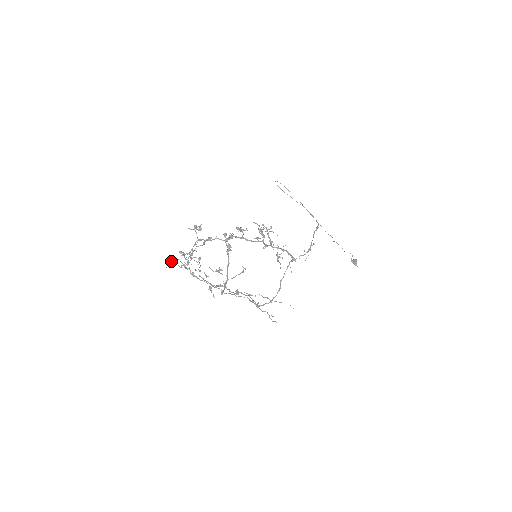
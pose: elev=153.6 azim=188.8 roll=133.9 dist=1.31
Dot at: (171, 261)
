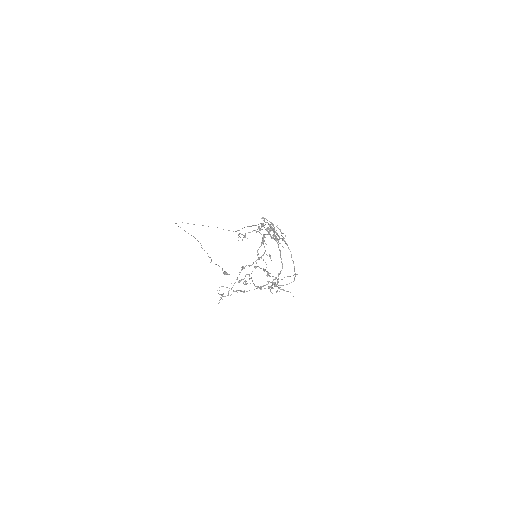
Dot at: occluded
